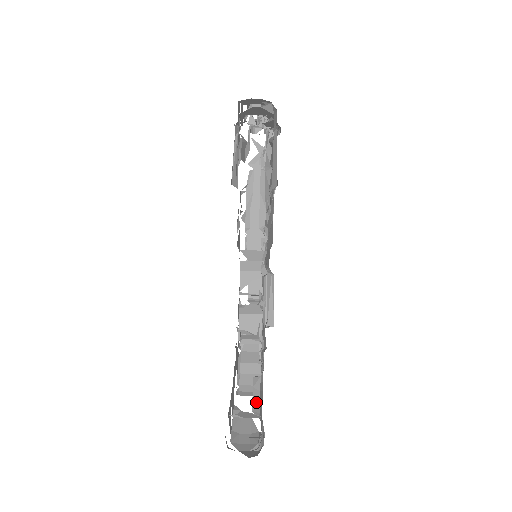
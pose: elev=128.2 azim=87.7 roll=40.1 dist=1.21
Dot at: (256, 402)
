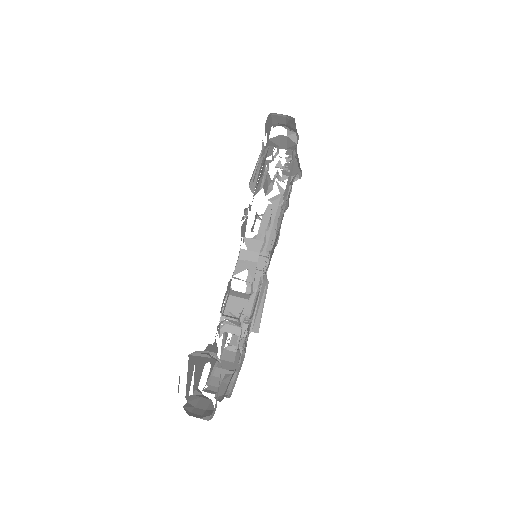
Dot at: (221, 392)
